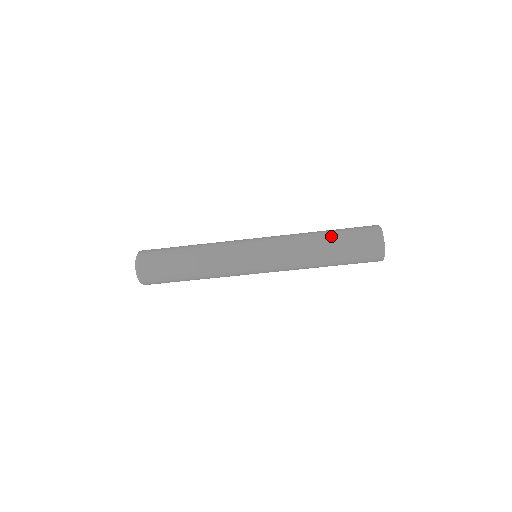
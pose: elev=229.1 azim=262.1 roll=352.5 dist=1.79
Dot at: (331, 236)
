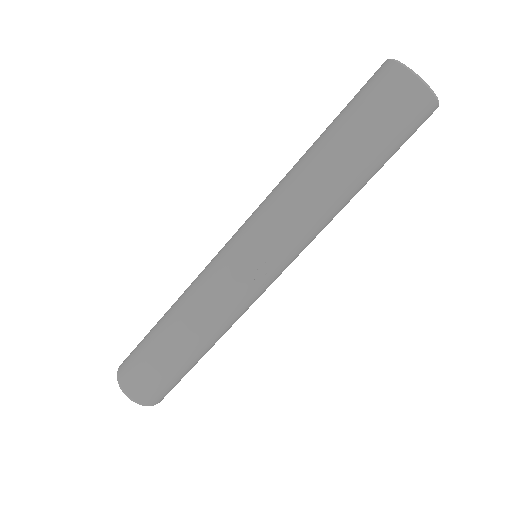
Dot at: (325, 137)
